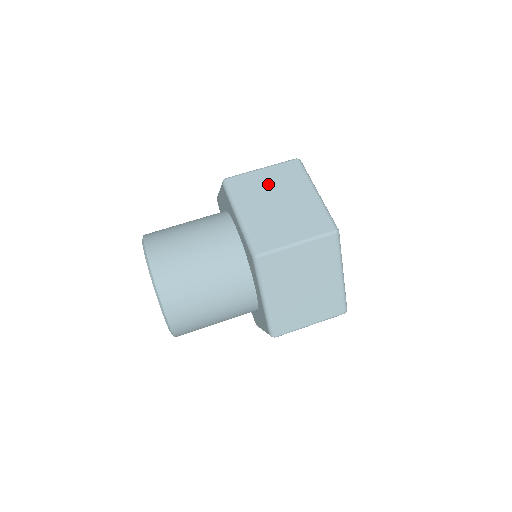
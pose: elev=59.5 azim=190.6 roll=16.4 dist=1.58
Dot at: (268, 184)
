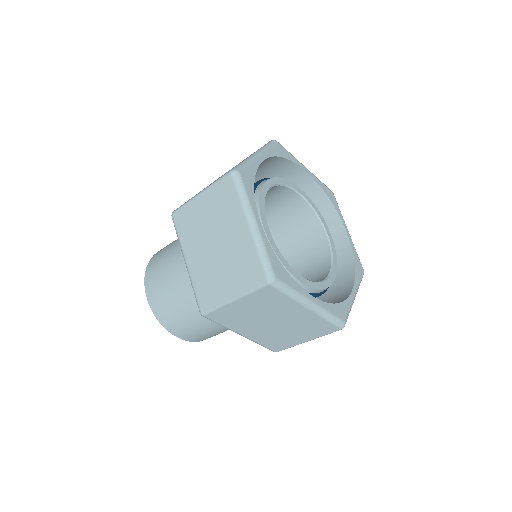
Dot at: (205, 217)
